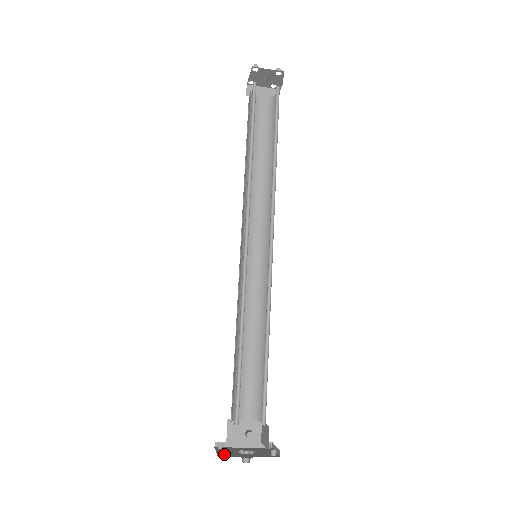
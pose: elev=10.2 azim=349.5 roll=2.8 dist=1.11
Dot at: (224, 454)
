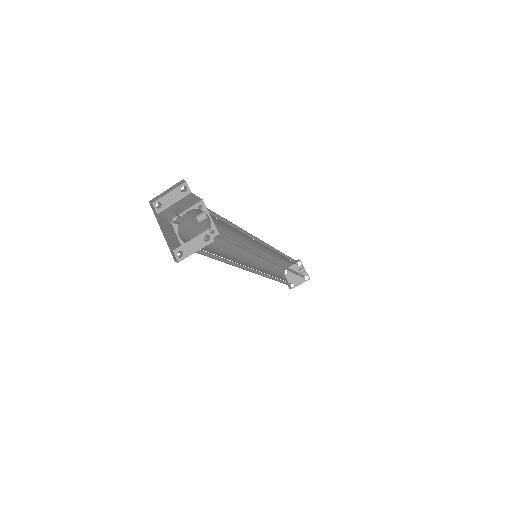
Dot at: (185, 187)
